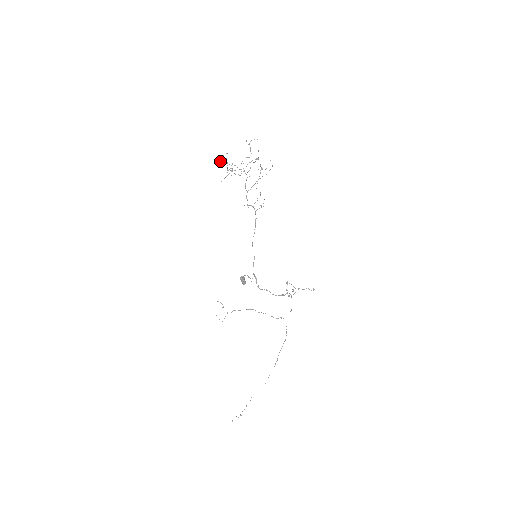
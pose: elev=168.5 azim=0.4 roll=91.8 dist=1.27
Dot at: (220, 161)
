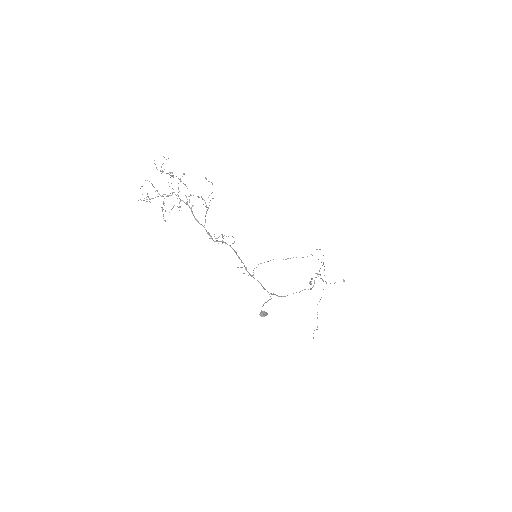
Dot at: occluded
